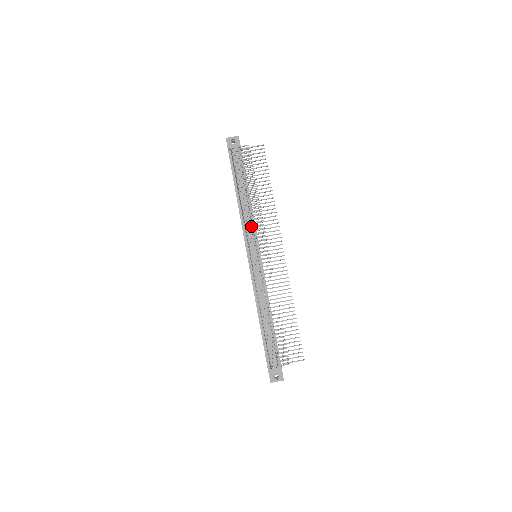
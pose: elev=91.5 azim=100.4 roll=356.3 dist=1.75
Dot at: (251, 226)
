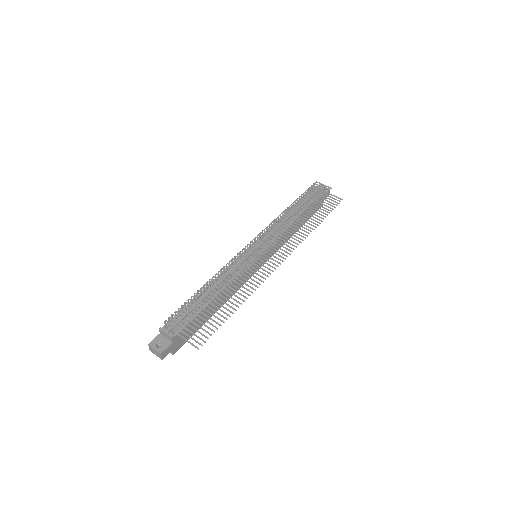
Dot at: occluded
